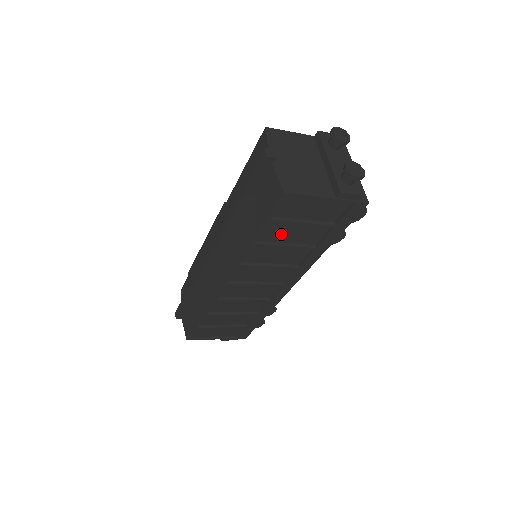
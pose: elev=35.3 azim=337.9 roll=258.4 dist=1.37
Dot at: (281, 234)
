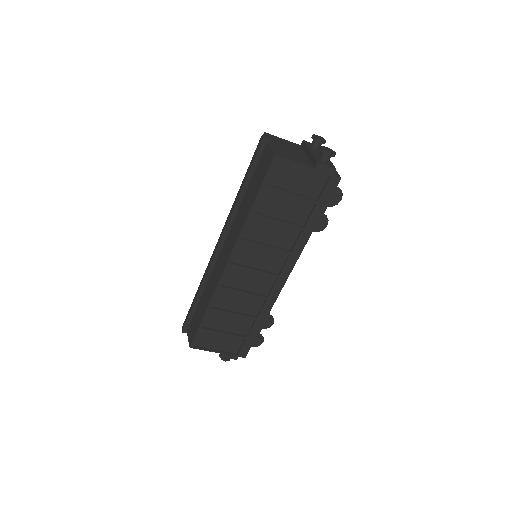
Dot at: (274, 207)
